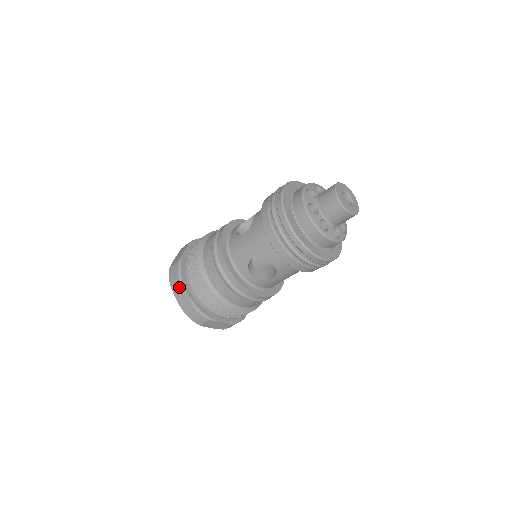
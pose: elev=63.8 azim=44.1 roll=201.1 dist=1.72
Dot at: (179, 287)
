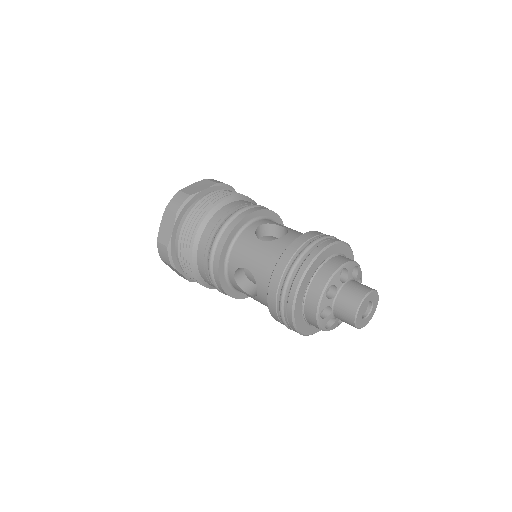
Dot at: (171, 218)
